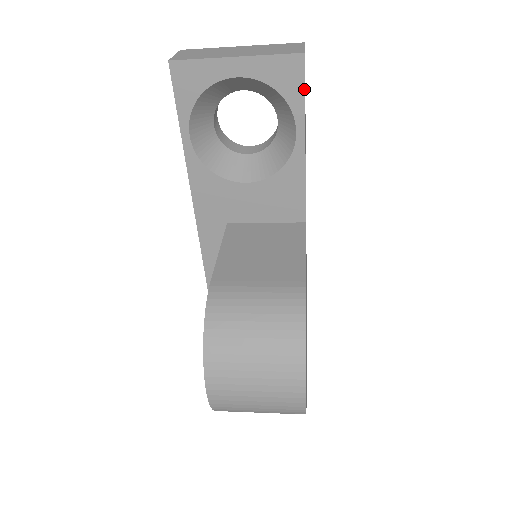
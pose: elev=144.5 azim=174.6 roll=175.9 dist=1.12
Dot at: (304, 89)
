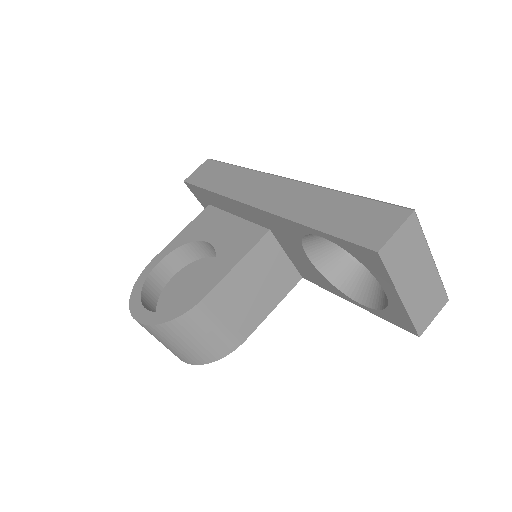
Dot at: occluded
